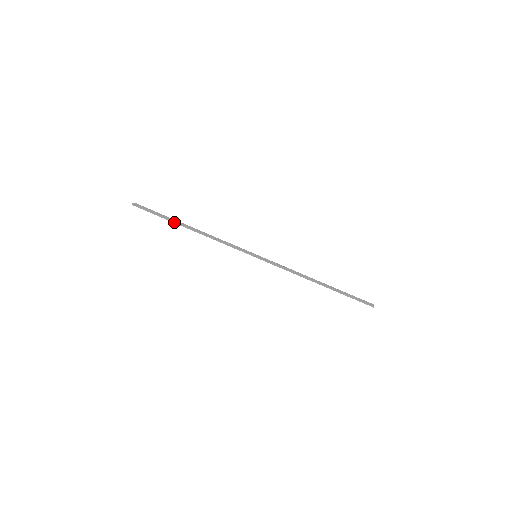
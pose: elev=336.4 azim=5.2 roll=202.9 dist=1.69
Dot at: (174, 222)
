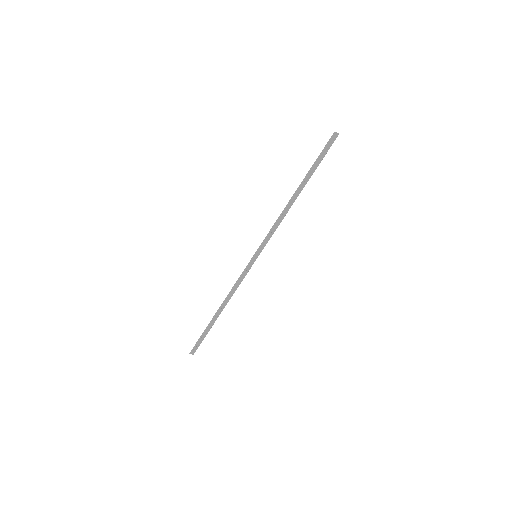
Dot at: (210, 323)
